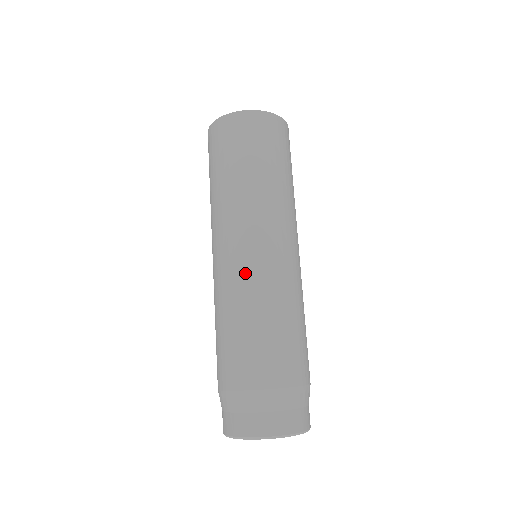
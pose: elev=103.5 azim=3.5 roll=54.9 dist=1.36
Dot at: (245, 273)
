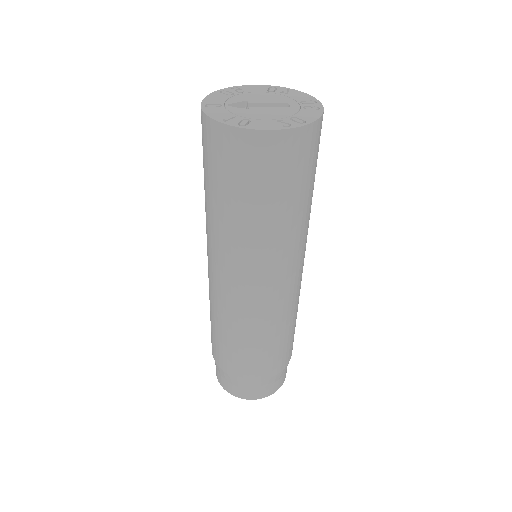
Dot at: (262, 310)
